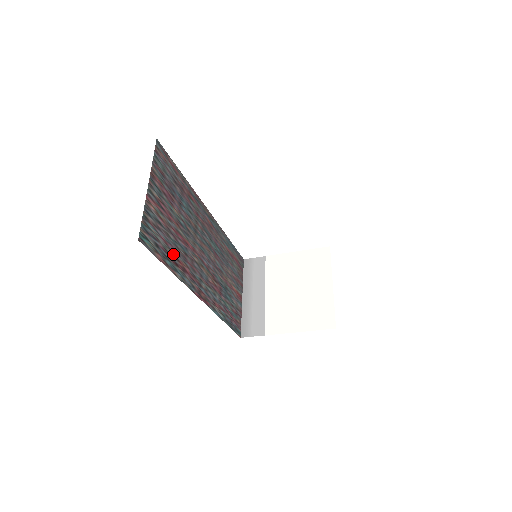
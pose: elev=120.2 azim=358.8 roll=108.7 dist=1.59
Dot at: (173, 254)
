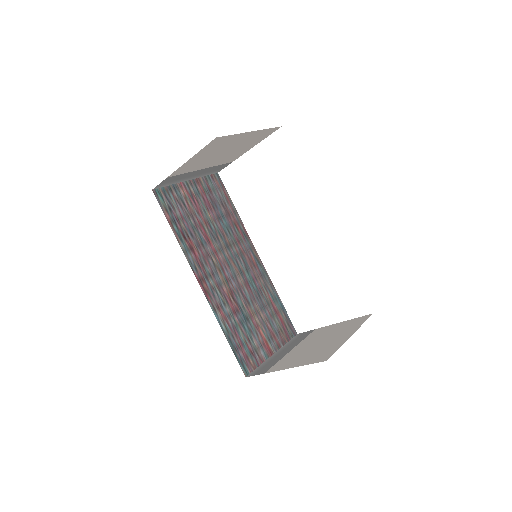
Dot at: (186, 230)
